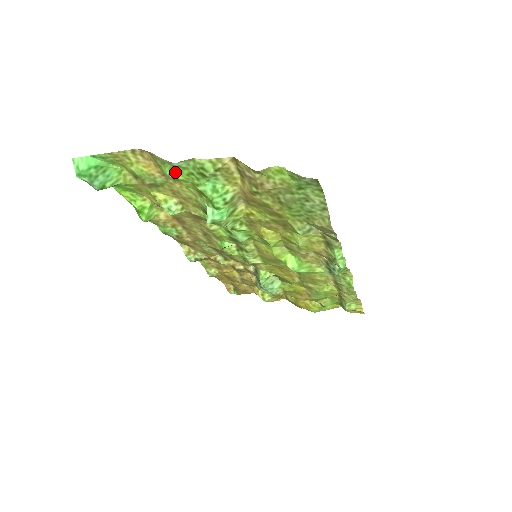
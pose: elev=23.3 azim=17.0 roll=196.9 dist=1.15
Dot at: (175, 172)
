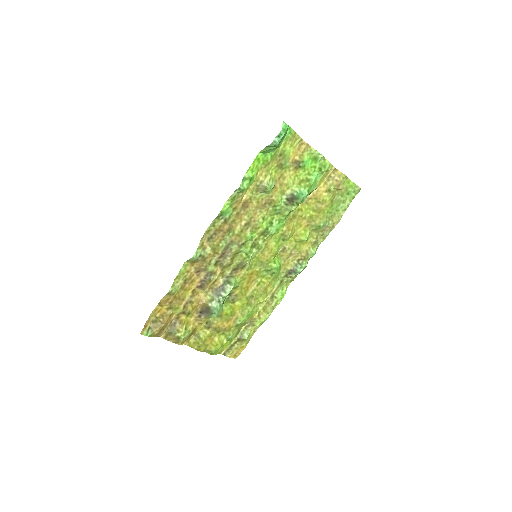
Dot at: (309, 162)
